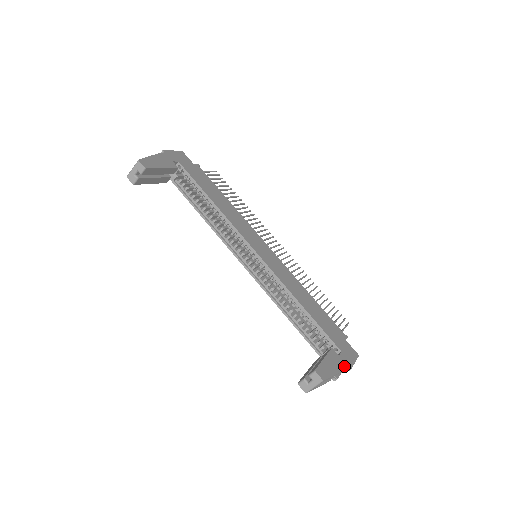
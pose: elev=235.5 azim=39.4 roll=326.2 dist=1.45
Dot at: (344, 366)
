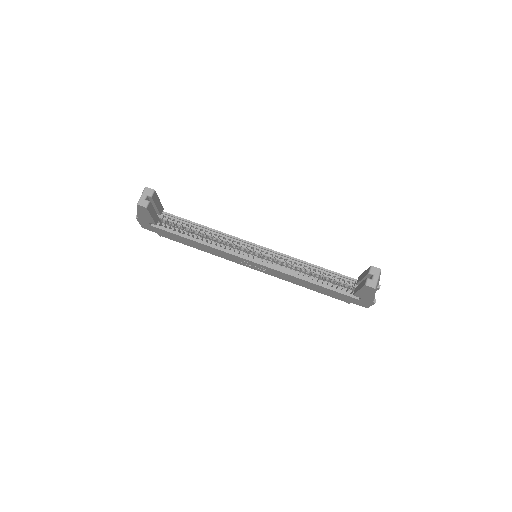
Dot at: occluded
